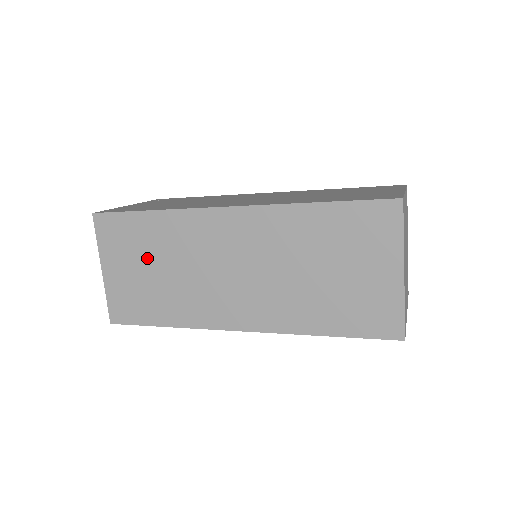
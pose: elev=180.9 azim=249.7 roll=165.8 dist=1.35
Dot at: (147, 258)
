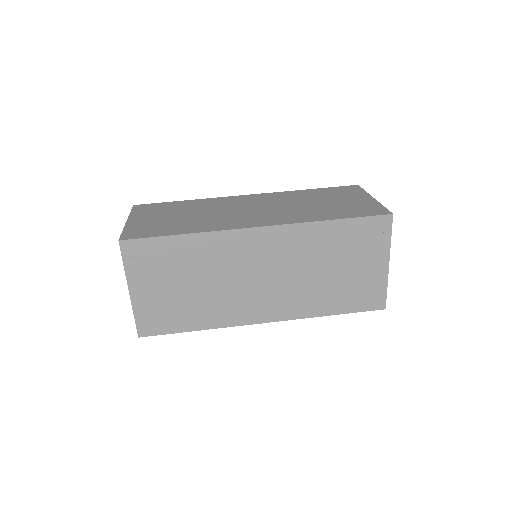
Dot at: occluded
